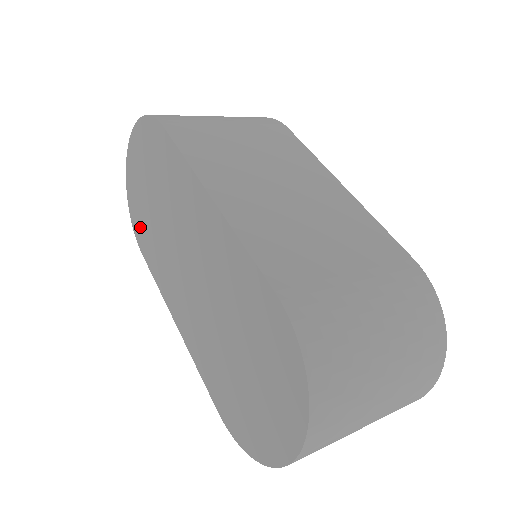
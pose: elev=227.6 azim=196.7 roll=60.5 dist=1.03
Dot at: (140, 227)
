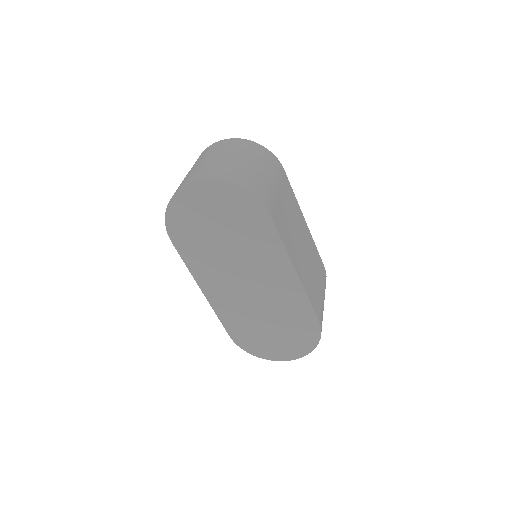
Dot at: (183, 231)
